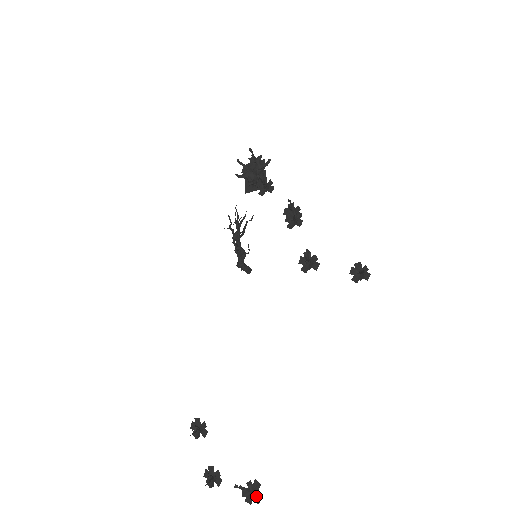
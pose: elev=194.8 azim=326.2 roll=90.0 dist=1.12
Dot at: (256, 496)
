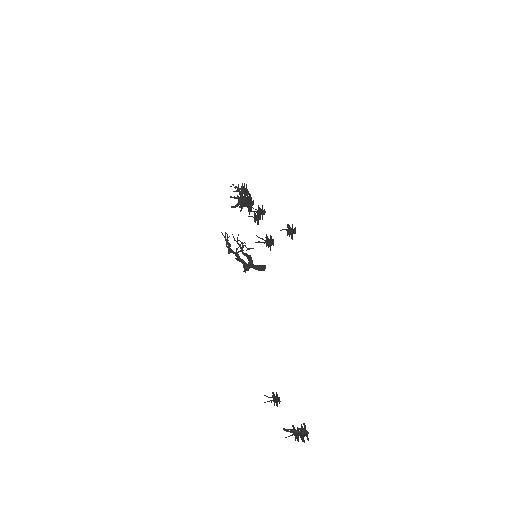
Dot at: (306, 435)
